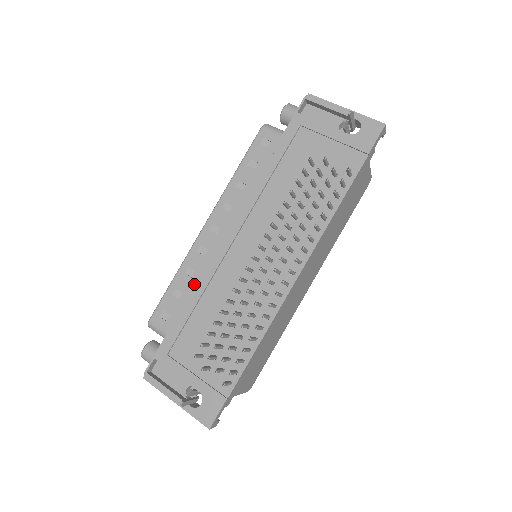
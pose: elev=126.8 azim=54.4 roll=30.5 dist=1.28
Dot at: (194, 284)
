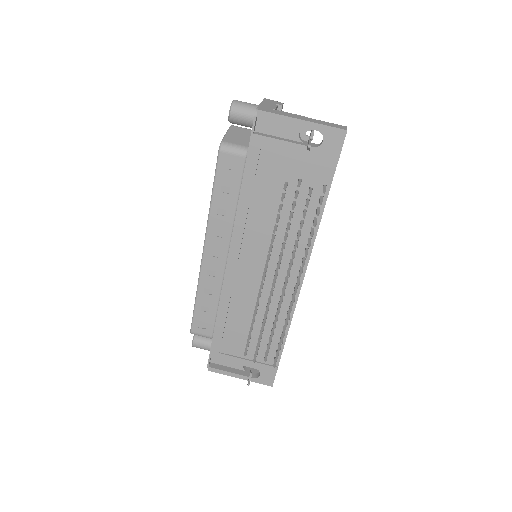
Dot at: (216, 299)
